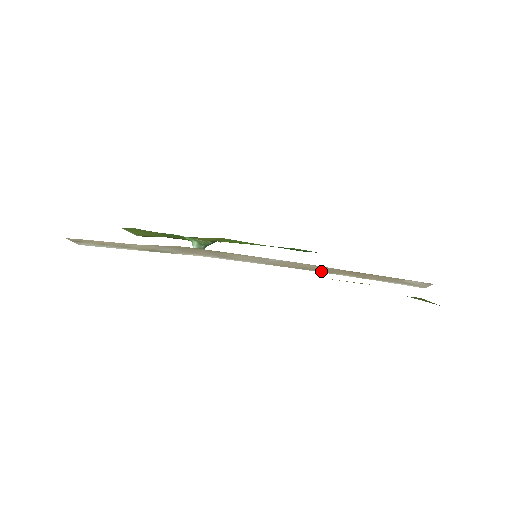
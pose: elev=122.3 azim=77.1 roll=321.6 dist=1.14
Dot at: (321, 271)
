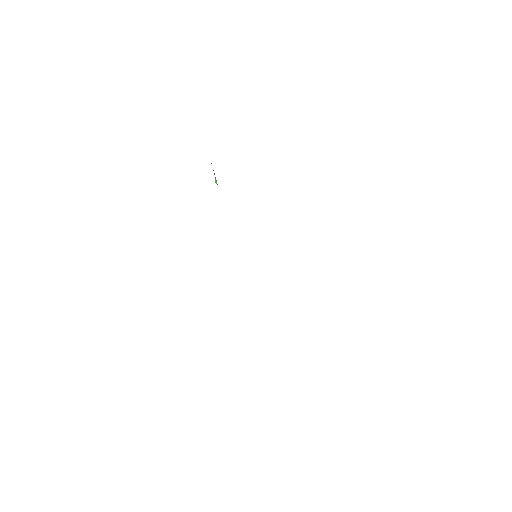
Dot at: occluded
